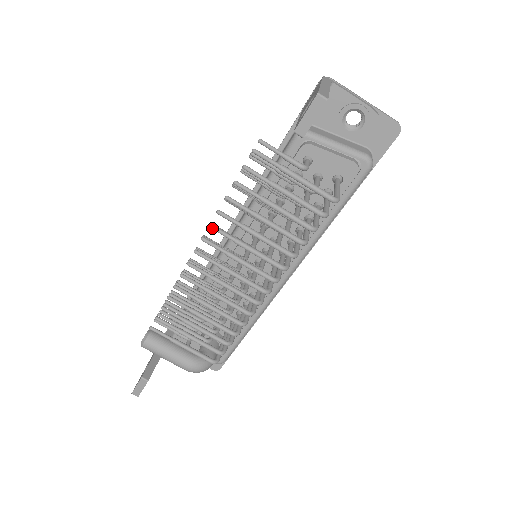
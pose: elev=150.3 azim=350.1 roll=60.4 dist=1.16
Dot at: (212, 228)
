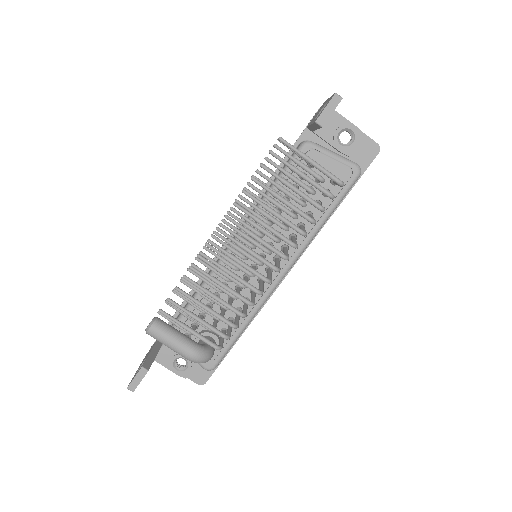
Dot at: (236, 205)
